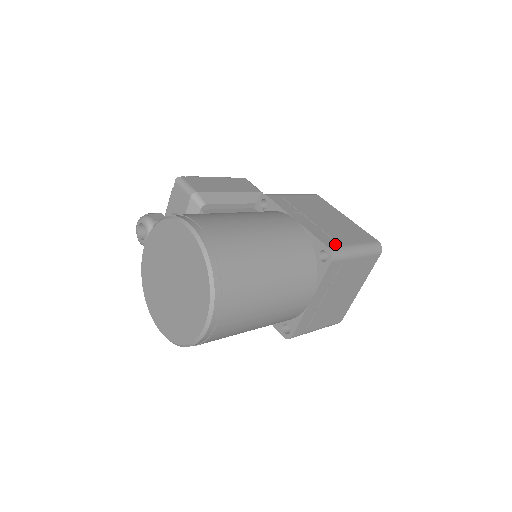
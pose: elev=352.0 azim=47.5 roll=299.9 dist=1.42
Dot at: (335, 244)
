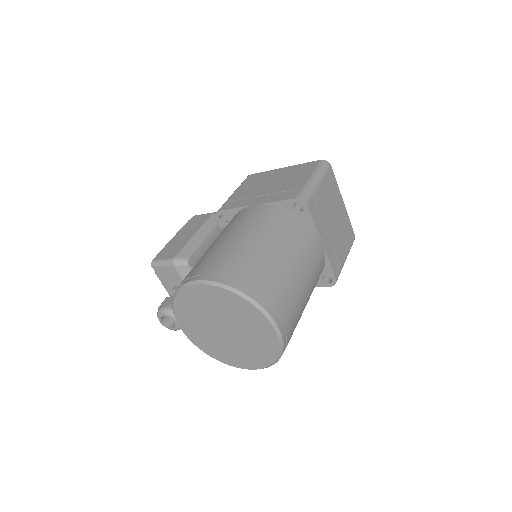
Dot at: (297, 192)
